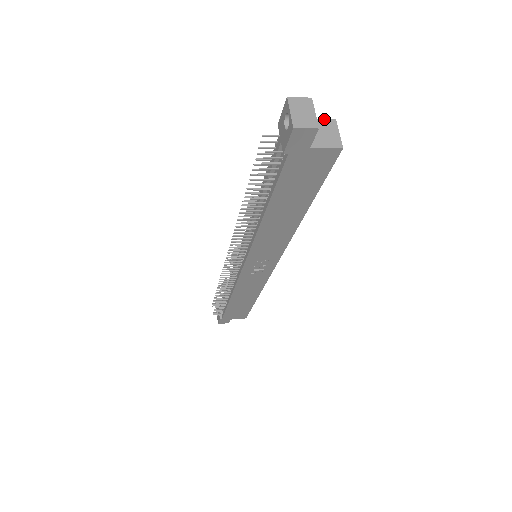
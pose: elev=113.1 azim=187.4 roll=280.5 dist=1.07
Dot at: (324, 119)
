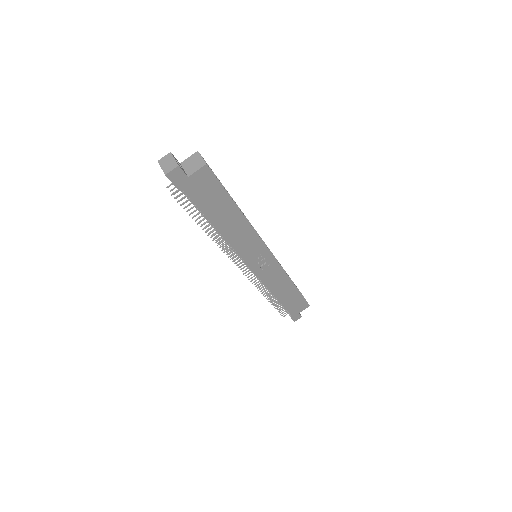
Dot at: (191, 156)
